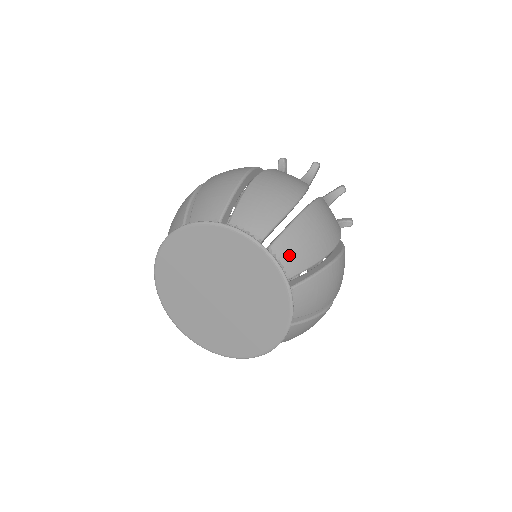
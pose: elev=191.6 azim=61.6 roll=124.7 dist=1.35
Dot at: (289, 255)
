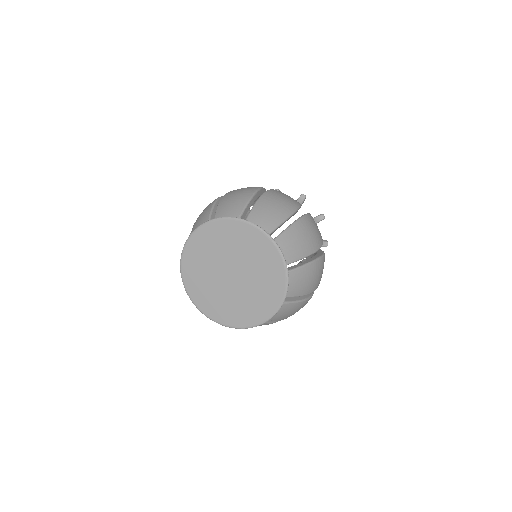
Dot at: (261, 220)
